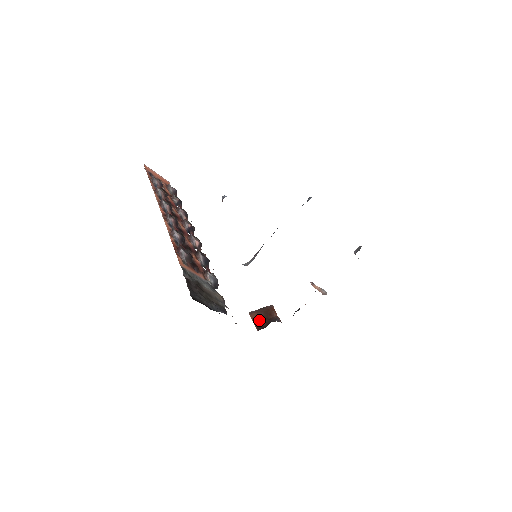
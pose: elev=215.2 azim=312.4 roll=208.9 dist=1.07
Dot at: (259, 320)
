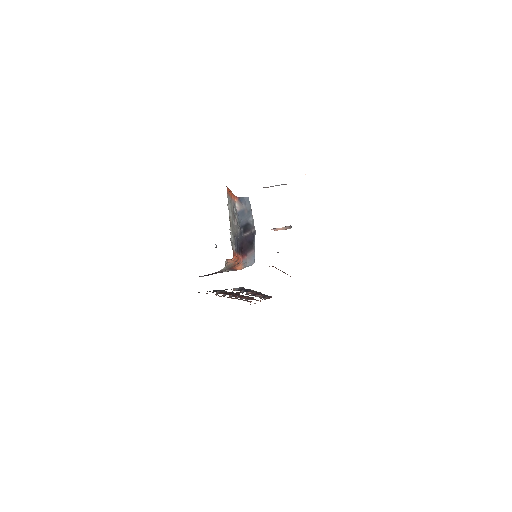
Dot at: occluded
